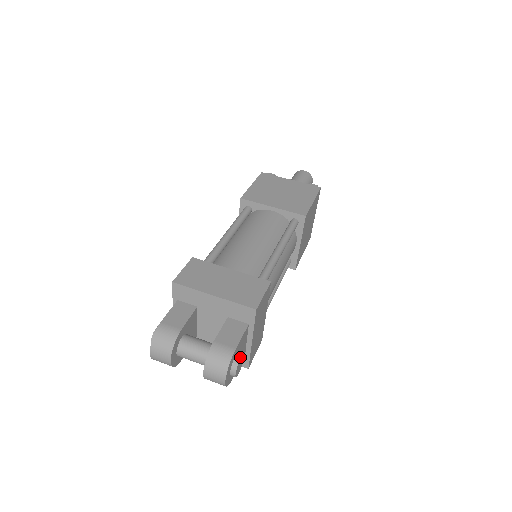
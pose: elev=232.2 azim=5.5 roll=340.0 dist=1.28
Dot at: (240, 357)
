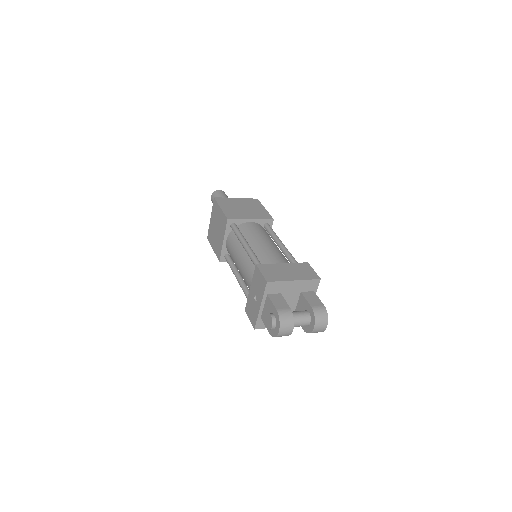
Dot at: occluded
